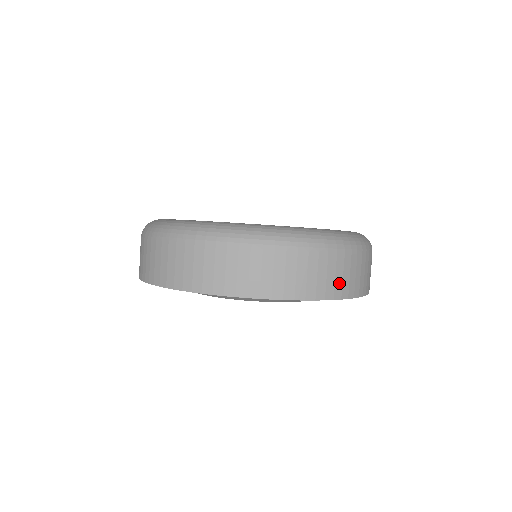
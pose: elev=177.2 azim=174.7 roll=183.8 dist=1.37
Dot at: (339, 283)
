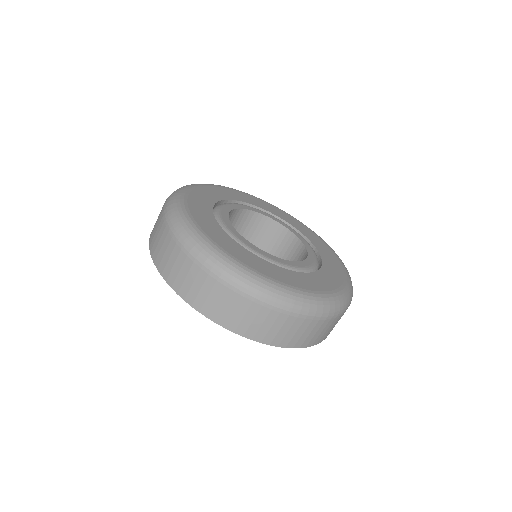
Dot at: (289, 337)
